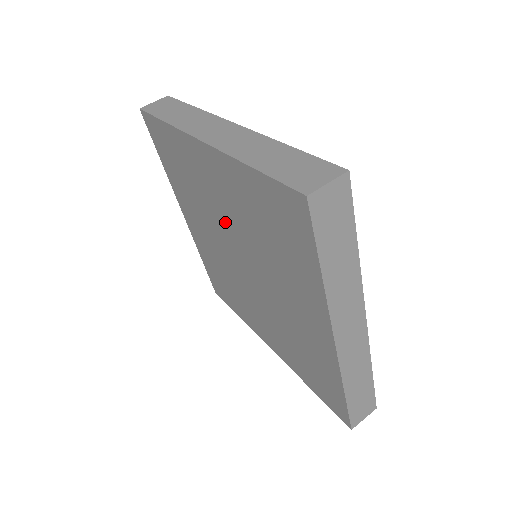
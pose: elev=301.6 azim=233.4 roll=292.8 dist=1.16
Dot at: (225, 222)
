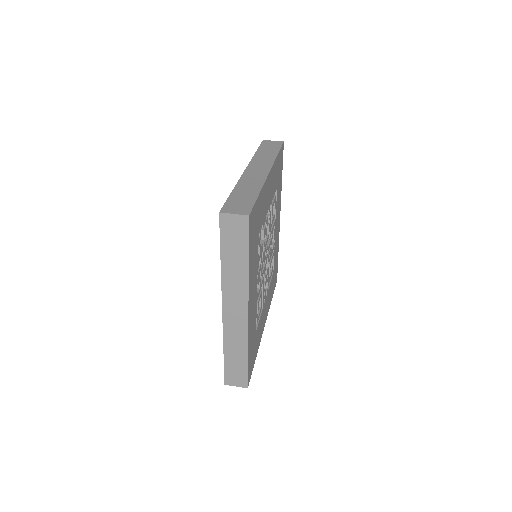
Dot at: occluded
